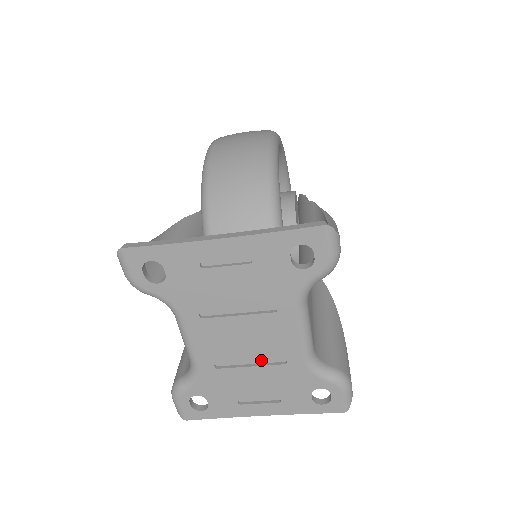
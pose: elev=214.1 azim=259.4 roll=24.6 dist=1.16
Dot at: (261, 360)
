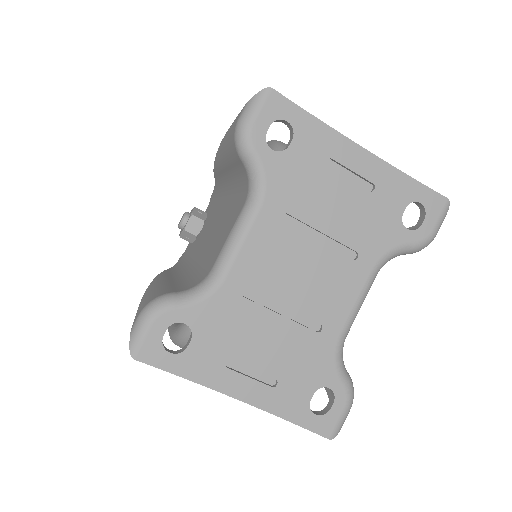
Dot at: (298, 312)
